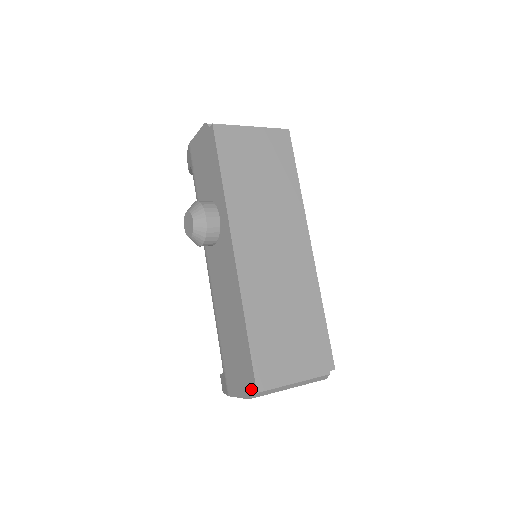
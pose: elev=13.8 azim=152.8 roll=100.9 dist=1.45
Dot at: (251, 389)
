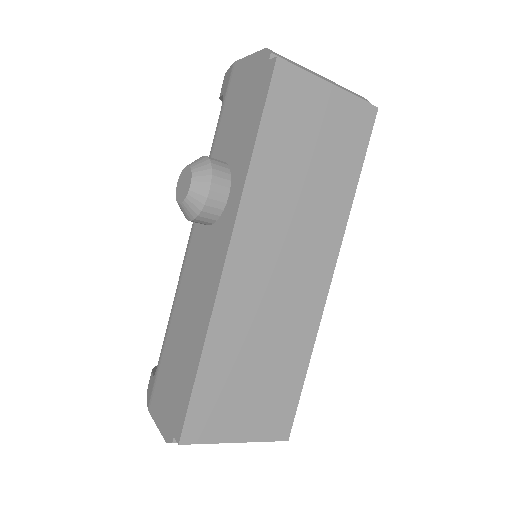
Dot at: (173, 436)
